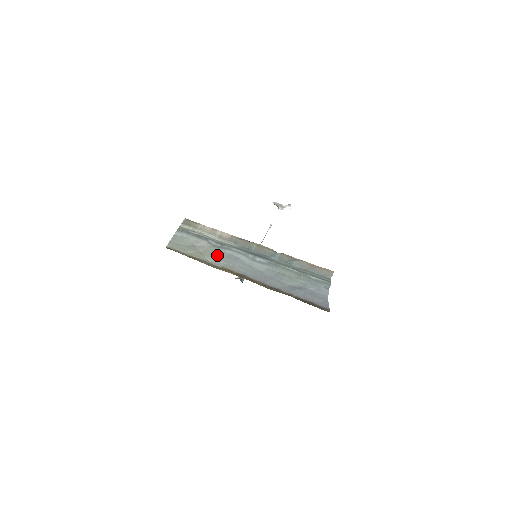
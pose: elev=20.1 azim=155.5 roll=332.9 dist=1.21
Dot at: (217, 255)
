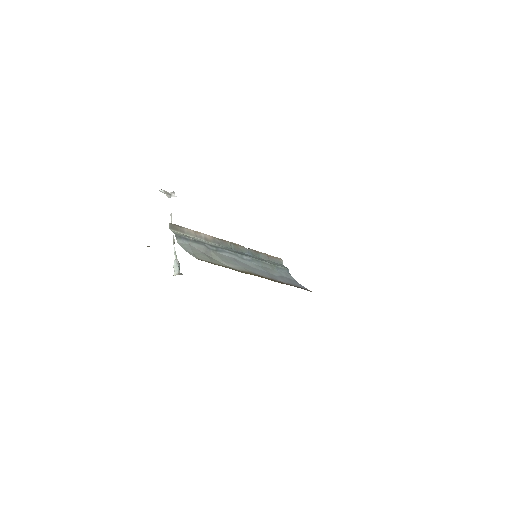
Dot at: (225, 259)
